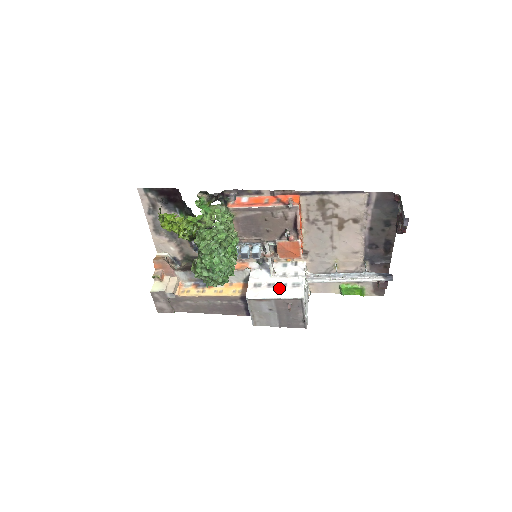
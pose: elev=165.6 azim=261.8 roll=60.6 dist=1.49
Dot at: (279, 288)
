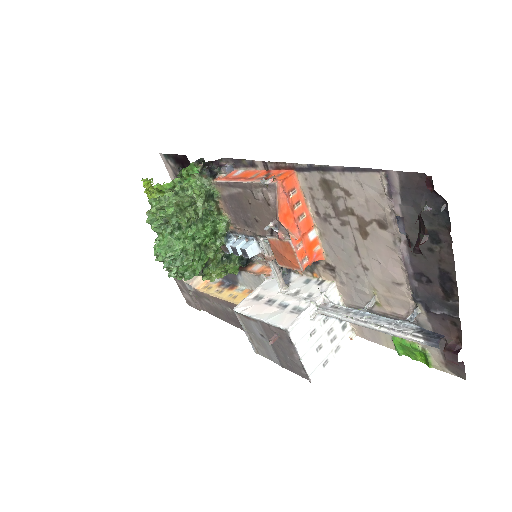
Dot at: (275, 308)
